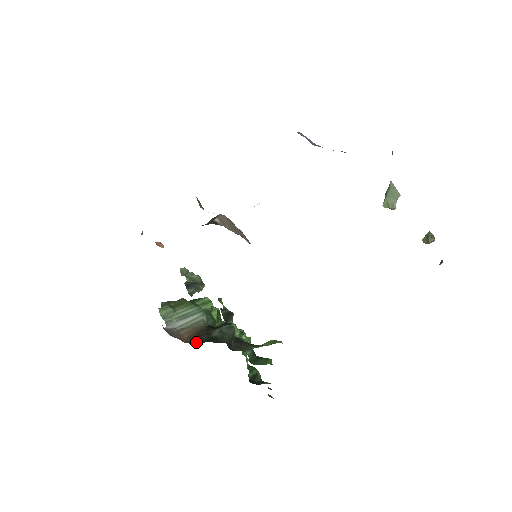
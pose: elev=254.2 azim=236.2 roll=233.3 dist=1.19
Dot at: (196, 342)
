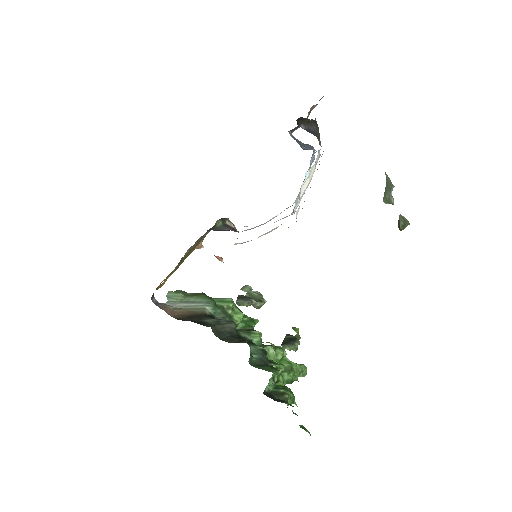
Dot at: (182, 319)
